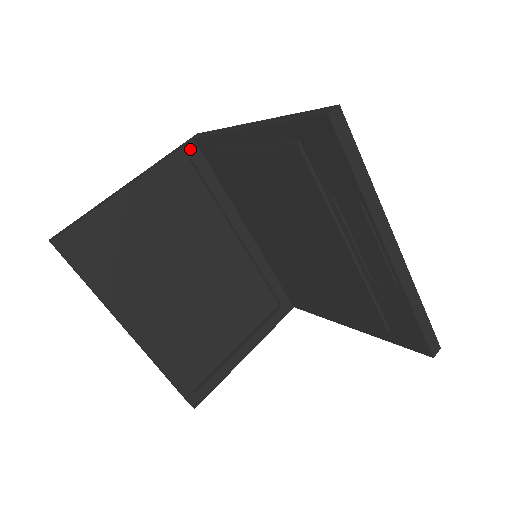
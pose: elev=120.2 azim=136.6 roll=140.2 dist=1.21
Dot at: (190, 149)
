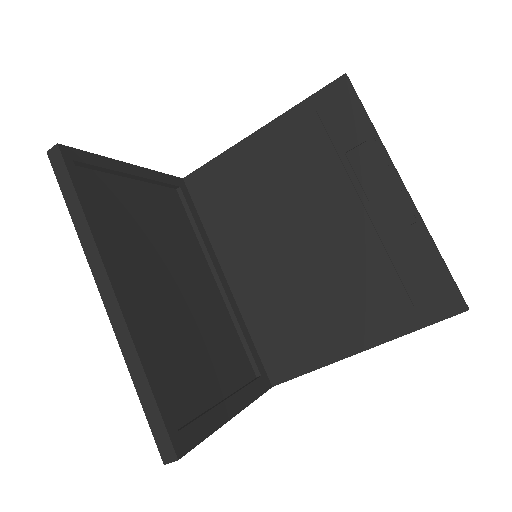
Dot at: (180, 182)
